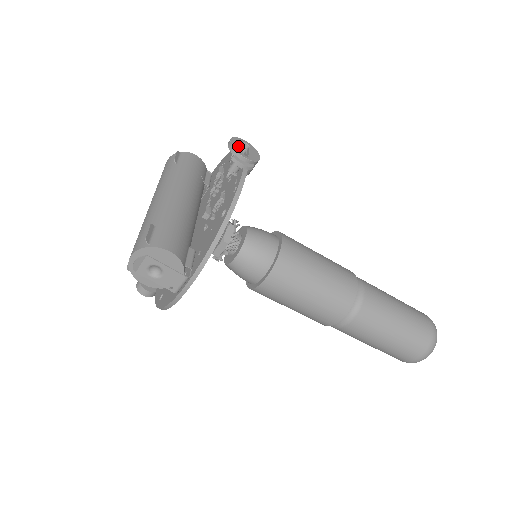
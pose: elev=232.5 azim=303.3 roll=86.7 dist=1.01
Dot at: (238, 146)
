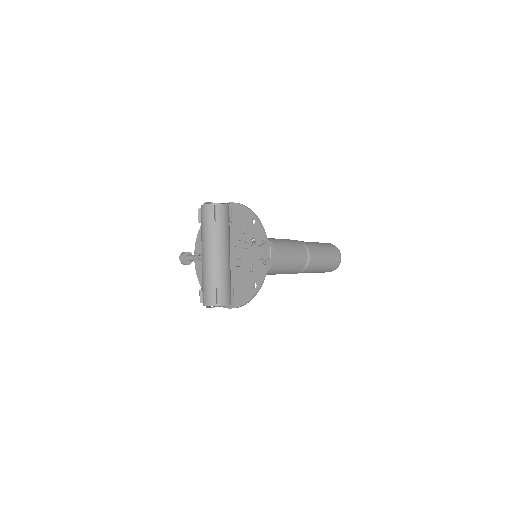
Dot at: (266, 254)
